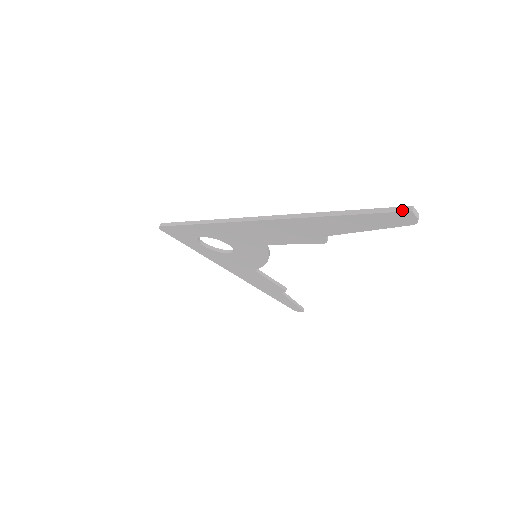
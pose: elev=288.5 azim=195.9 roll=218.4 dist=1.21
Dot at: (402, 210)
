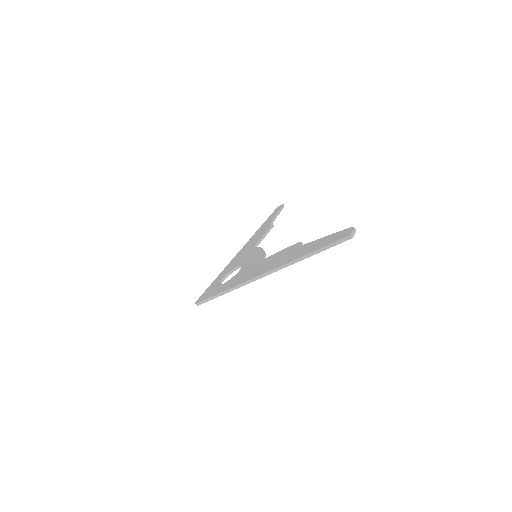
Dot at: (346, 240)
